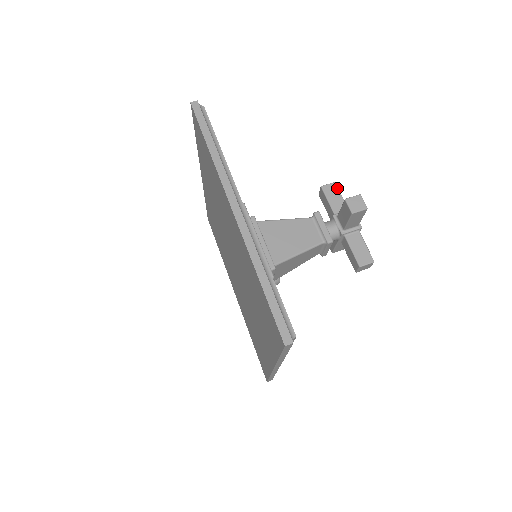
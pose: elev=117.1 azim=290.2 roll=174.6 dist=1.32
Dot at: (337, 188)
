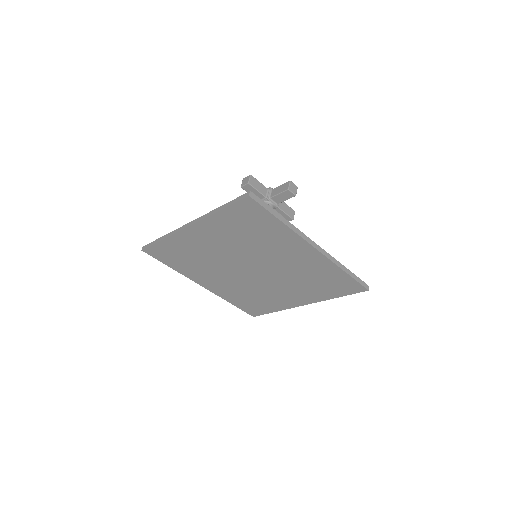
Dot at: occluded
